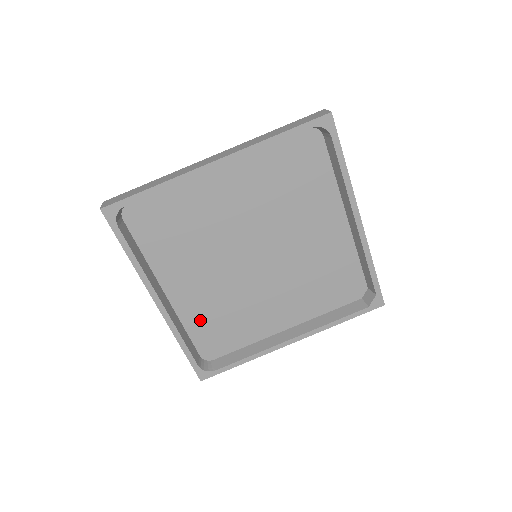
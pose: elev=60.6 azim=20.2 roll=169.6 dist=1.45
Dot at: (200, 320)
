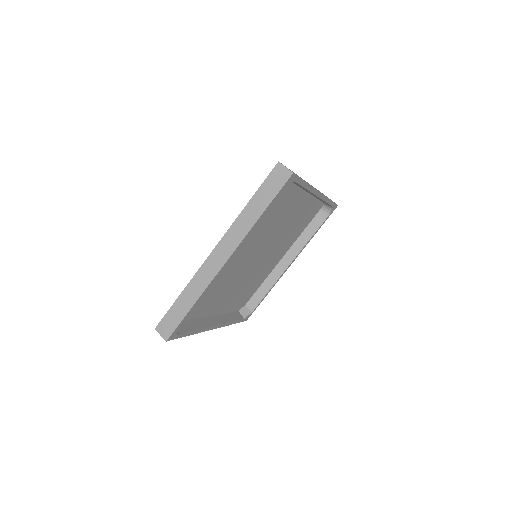
Dot at: occluded
